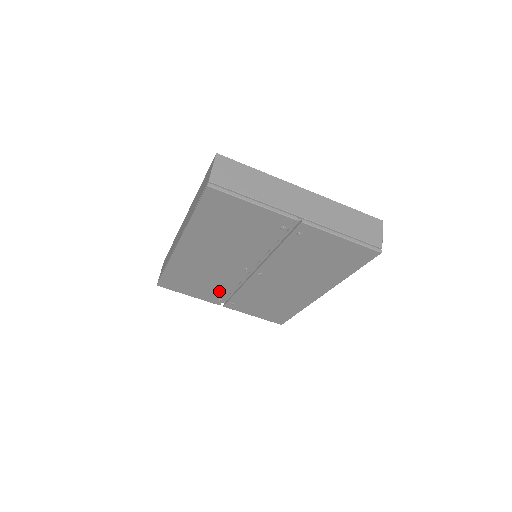
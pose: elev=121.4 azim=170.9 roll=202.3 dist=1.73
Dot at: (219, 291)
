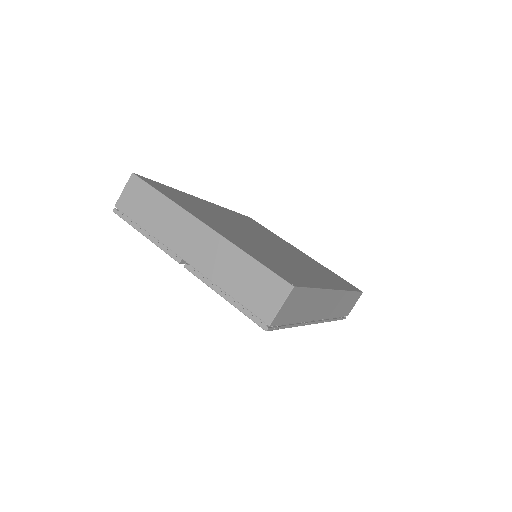
Dot at: occluded
